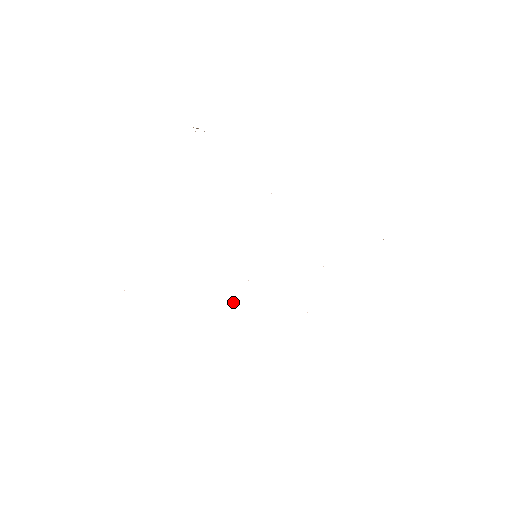
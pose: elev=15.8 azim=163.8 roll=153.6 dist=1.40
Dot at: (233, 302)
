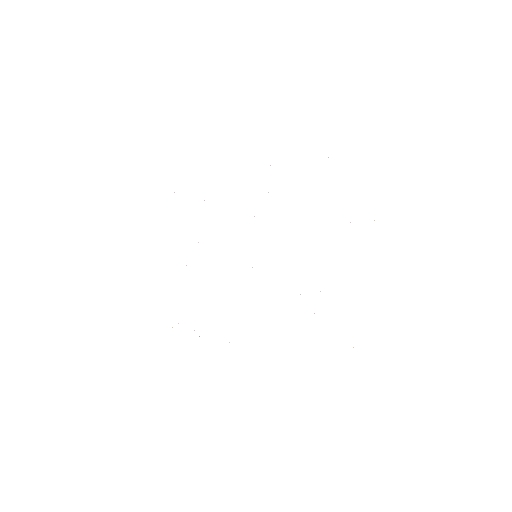
Dot at: occluded
